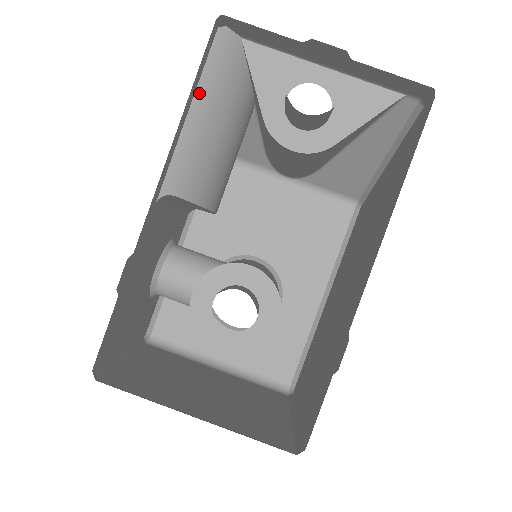
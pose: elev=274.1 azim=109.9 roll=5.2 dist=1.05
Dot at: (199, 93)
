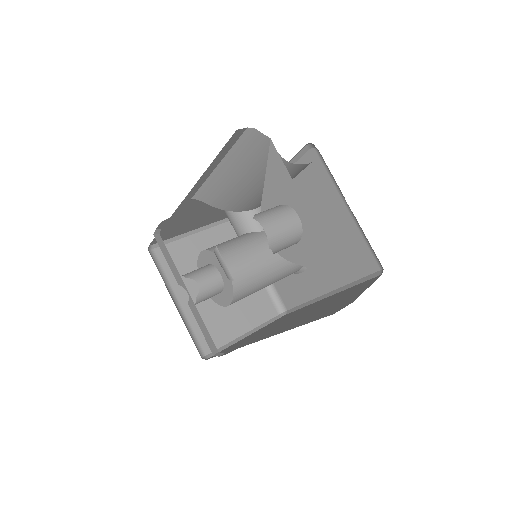
Dot at: (226, 160)
